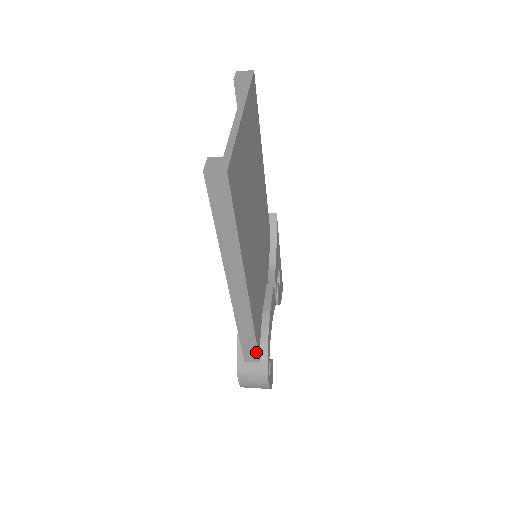
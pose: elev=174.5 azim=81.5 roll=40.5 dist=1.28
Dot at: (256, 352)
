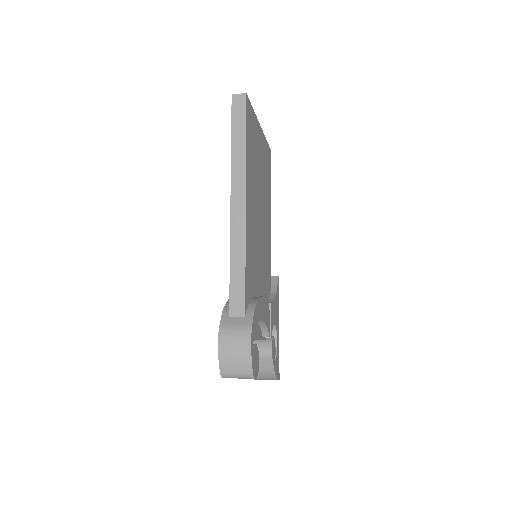
Dot at: (243, 297)
